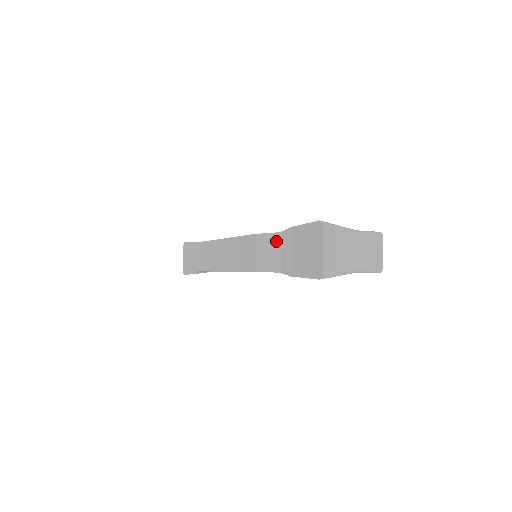
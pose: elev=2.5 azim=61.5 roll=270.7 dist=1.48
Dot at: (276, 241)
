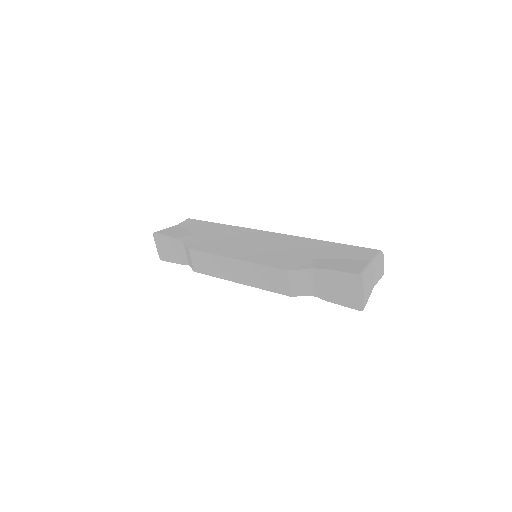
Dot at: (307, 275)
